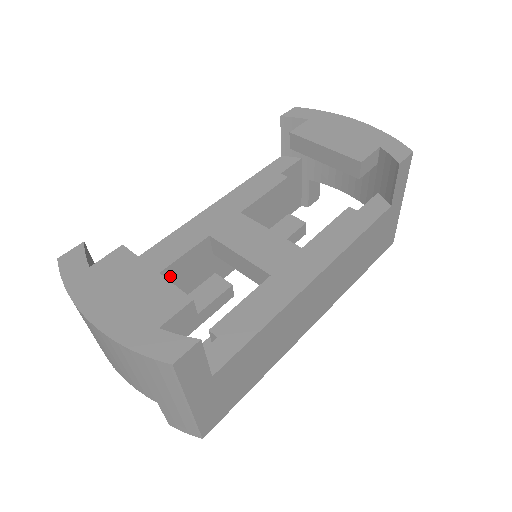
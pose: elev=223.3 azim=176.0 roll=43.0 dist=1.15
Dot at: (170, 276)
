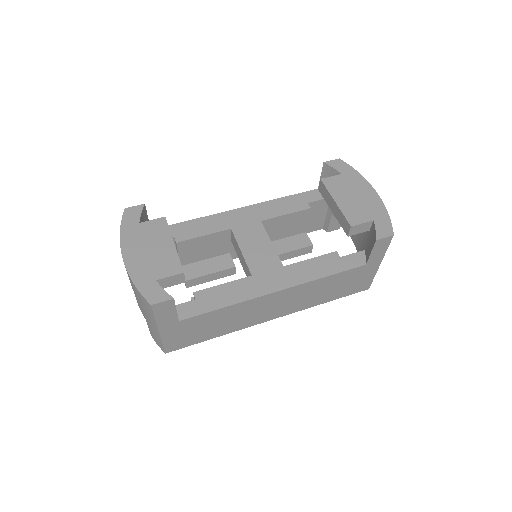
Dot at: (193, 244)
